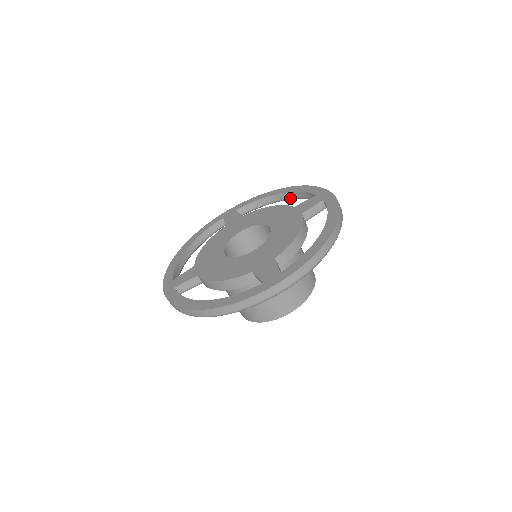
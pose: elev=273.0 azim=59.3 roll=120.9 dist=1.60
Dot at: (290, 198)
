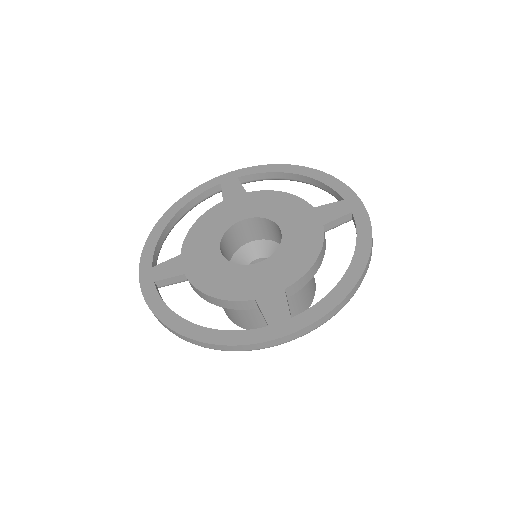
Dot at: (307, 183)
